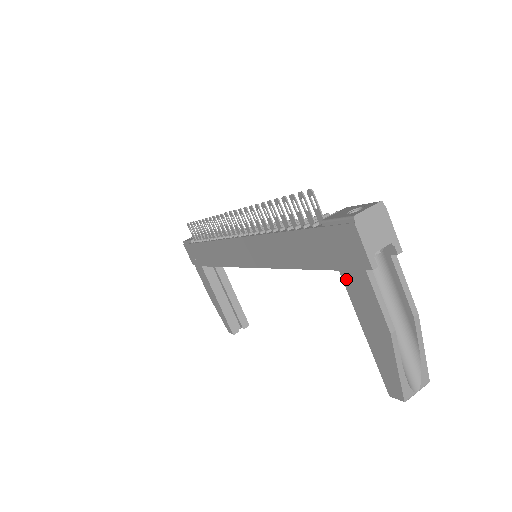
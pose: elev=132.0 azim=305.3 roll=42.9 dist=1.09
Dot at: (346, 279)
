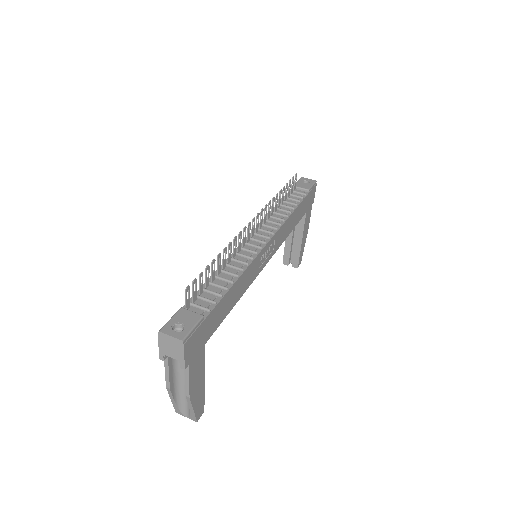
Dot at: occluded
